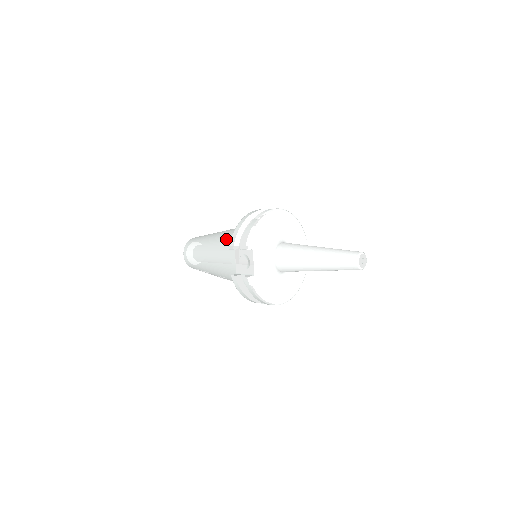
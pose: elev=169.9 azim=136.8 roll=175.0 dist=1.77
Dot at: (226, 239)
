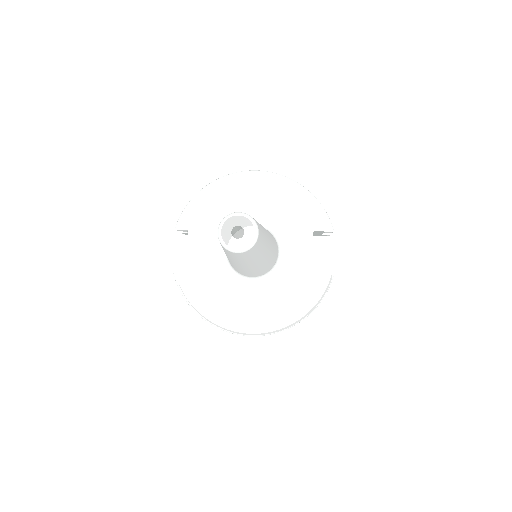
Dot at: occluded
